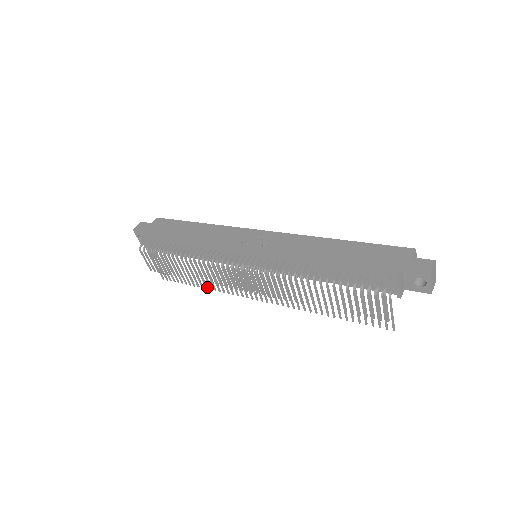
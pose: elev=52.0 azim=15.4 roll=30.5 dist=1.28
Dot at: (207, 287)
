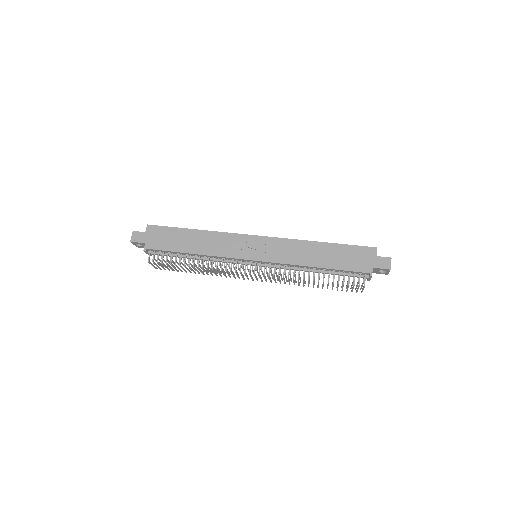
Dot at: occluded
